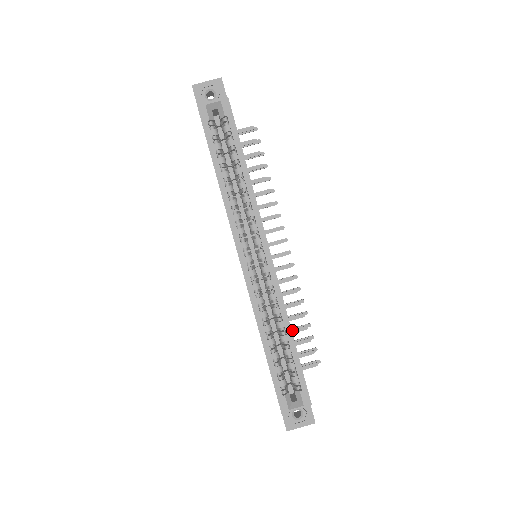
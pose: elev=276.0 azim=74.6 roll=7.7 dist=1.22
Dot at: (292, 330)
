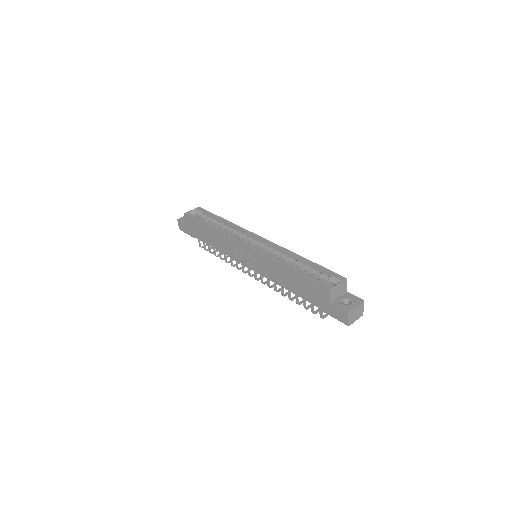
Dot at: occluded
